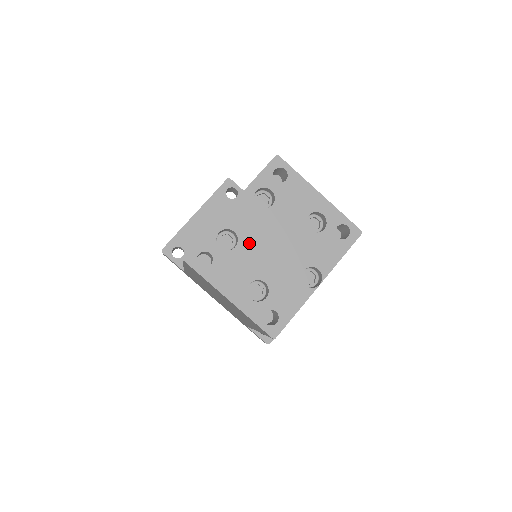
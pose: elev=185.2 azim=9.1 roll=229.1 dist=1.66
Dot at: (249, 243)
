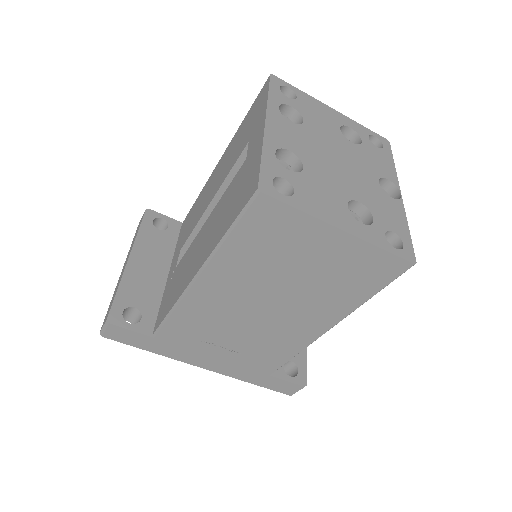
Dot at: (313, 161)
